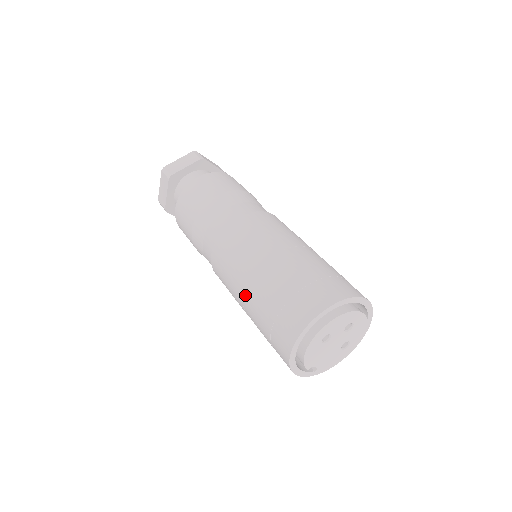
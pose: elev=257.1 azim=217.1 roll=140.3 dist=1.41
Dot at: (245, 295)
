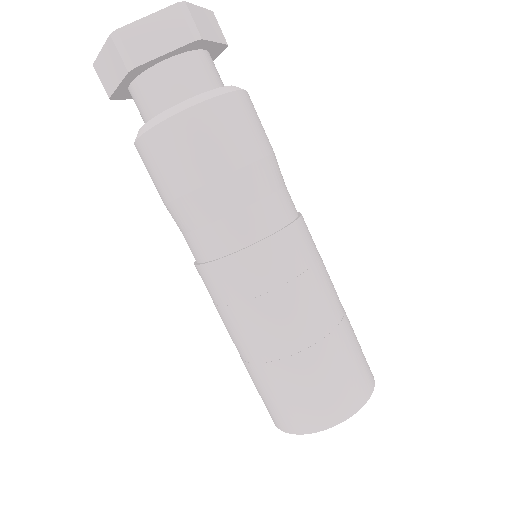
Dot at: (243, 349)
